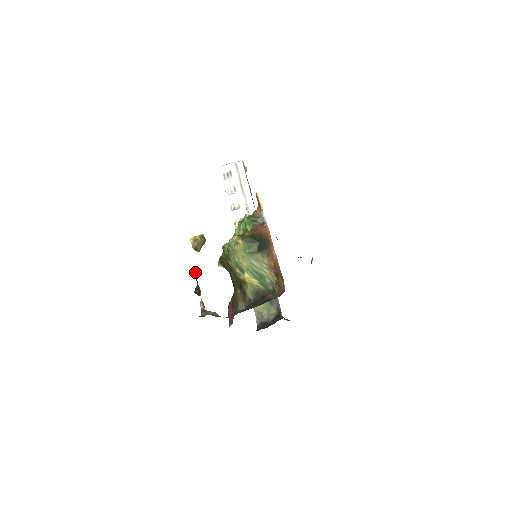
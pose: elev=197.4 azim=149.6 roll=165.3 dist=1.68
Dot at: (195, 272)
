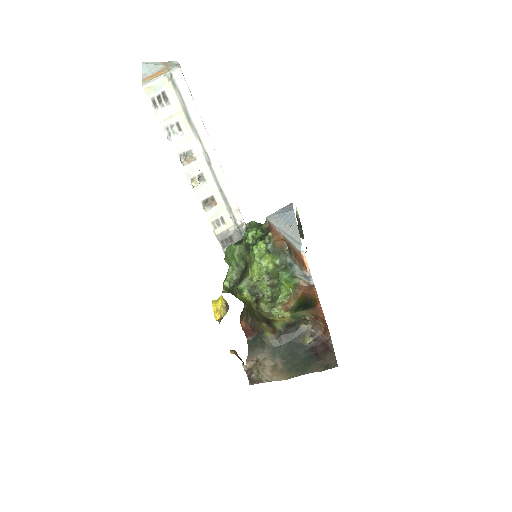
Dot at: (234, 351)
